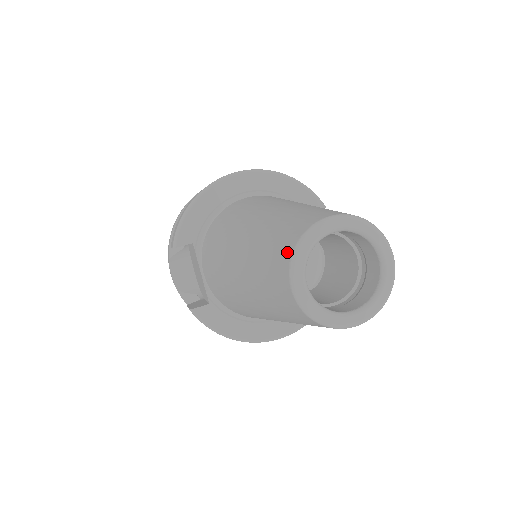
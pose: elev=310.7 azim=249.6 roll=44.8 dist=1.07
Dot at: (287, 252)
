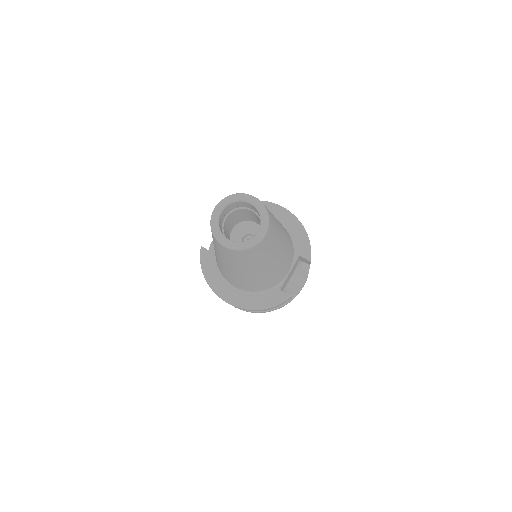
Dot at: occluded
